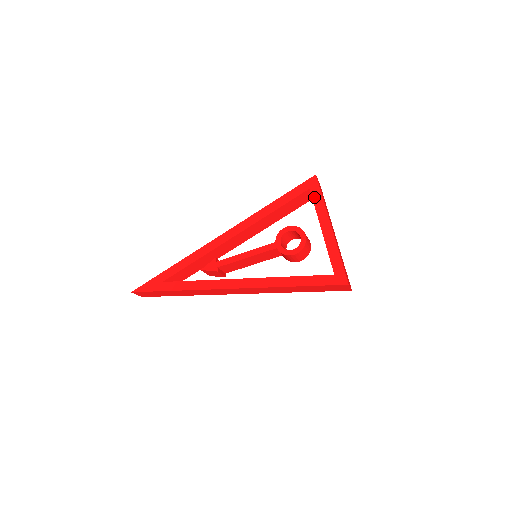
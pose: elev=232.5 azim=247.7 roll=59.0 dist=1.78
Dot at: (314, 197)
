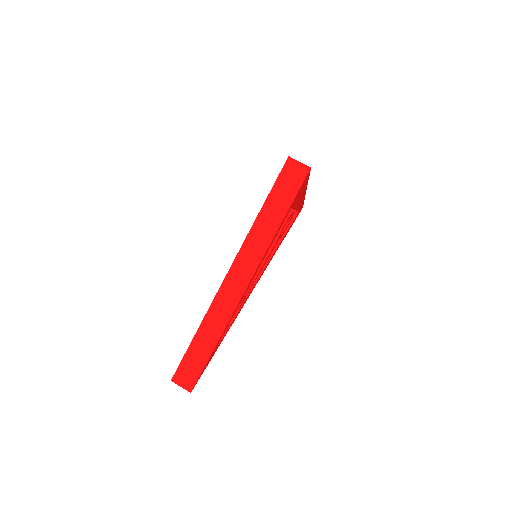
Dot at: occluded
